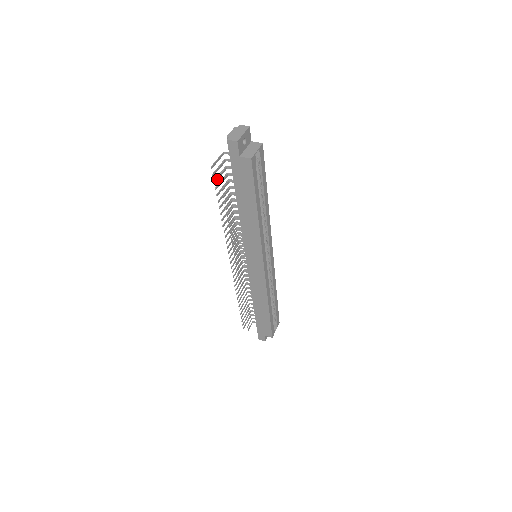
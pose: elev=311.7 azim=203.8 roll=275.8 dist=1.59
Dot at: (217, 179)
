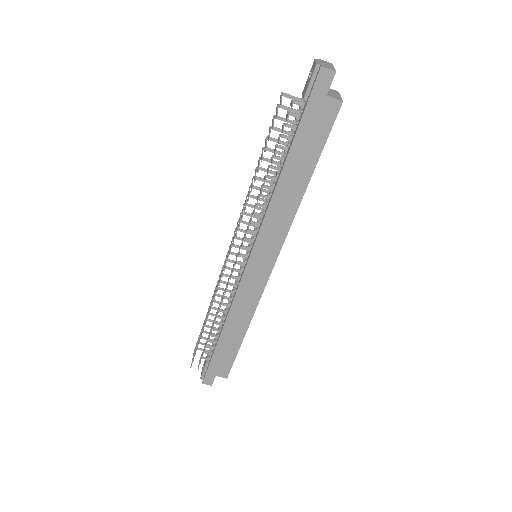
Dot at: (273, 126)
